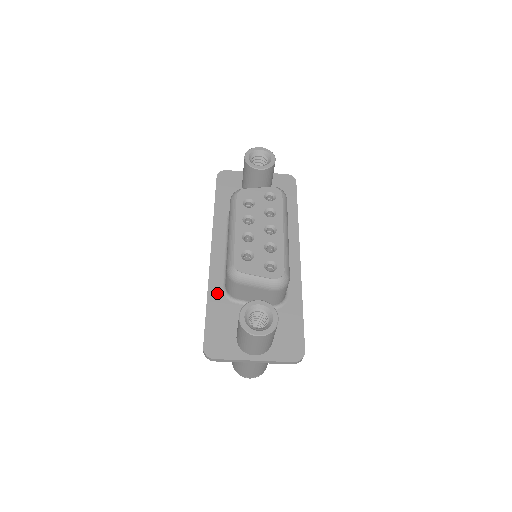
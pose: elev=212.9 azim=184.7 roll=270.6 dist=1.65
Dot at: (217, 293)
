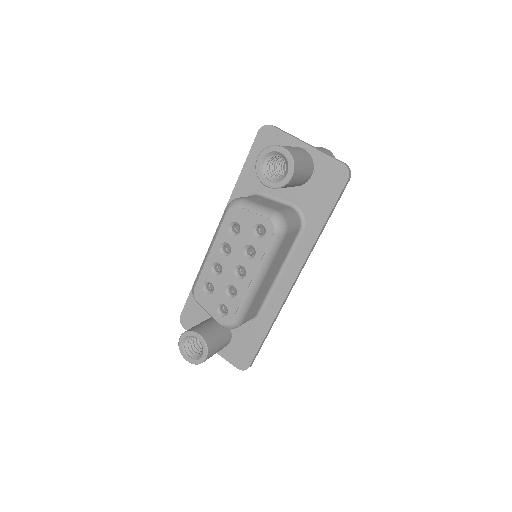
Dot at: occluded
